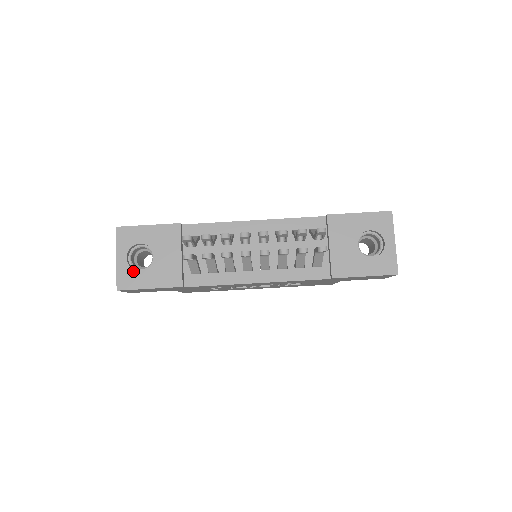
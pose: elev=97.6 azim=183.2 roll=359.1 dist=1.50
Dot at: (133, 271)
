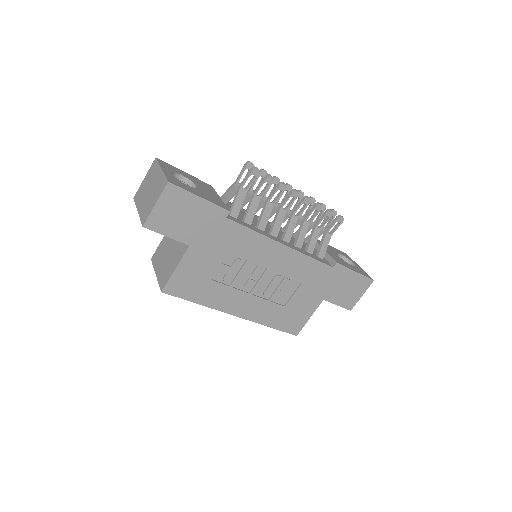
Dot at: (181, 182)
